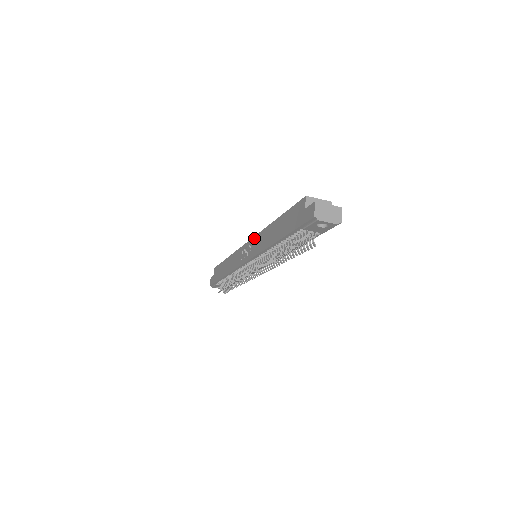
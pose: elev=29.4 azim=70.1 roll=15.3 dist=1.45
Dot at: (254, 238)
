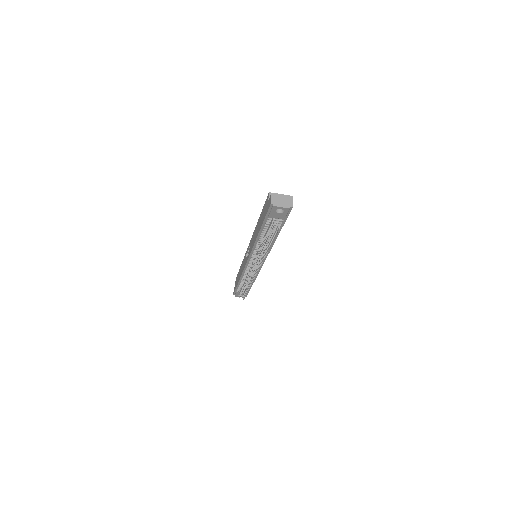
Dot at: (251, 240)
